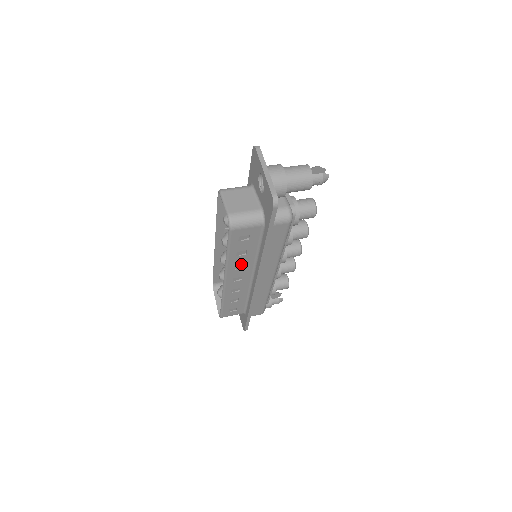
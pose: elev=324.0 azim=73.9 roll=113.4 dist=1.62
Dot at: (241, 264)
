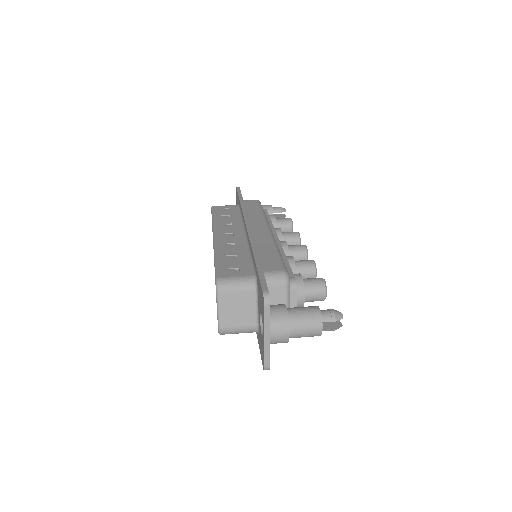
Dot at: occluded
